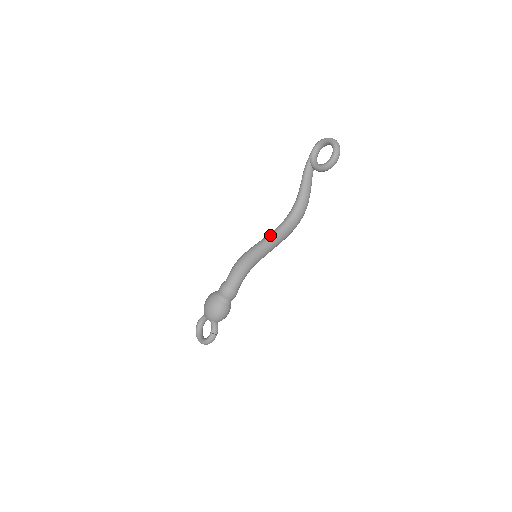
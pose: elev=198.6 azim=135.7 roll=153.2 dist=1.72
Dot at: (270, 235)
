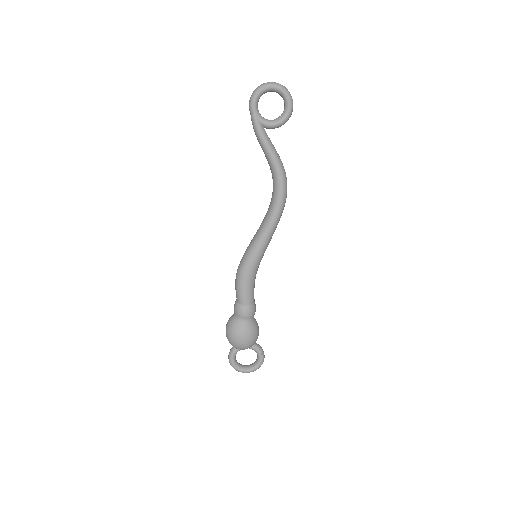
Dot at: (270, 226)
